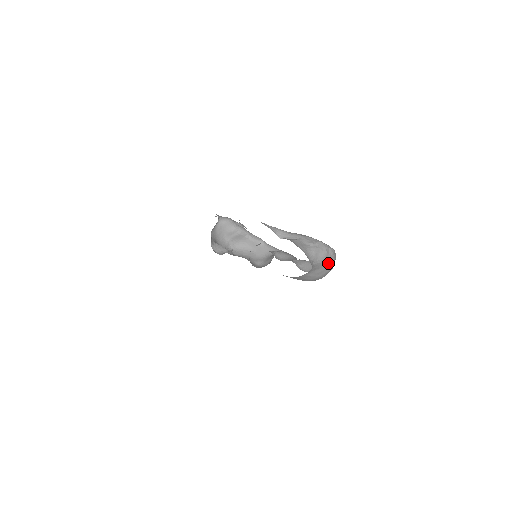
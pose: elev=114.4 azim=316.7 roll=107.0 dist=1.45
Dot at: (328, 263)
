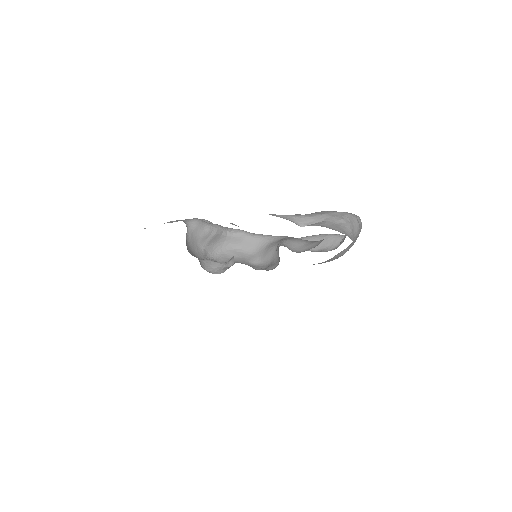
Dot at: (358, 235)
